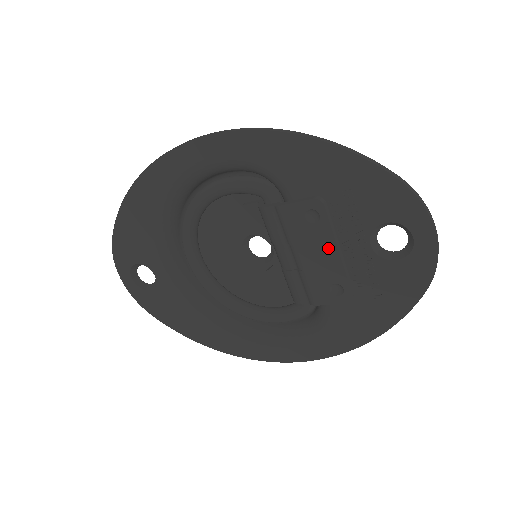
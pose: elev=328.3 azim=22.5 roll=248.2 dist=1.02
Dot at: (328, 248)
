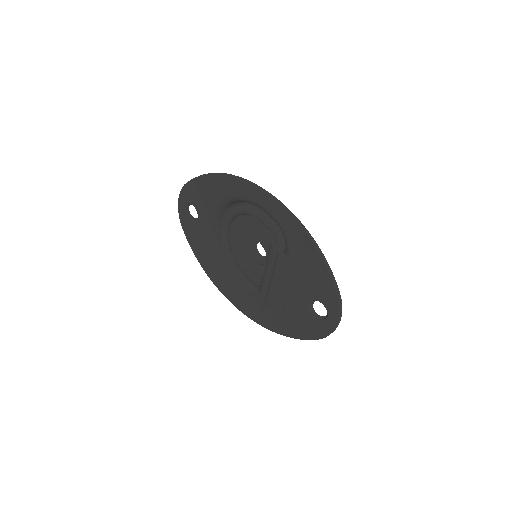
Dot at: (289, 289)
